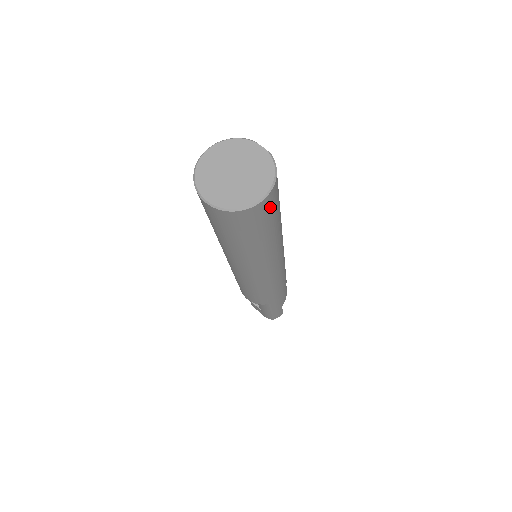
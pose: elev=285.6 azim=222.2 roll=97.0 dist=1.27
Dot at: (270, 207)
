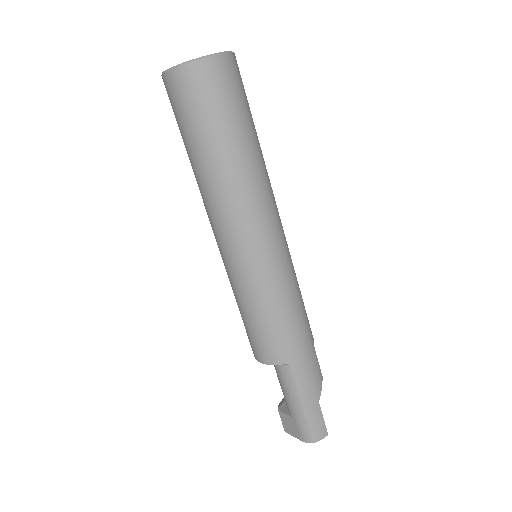
Dot at: (230, 82)
